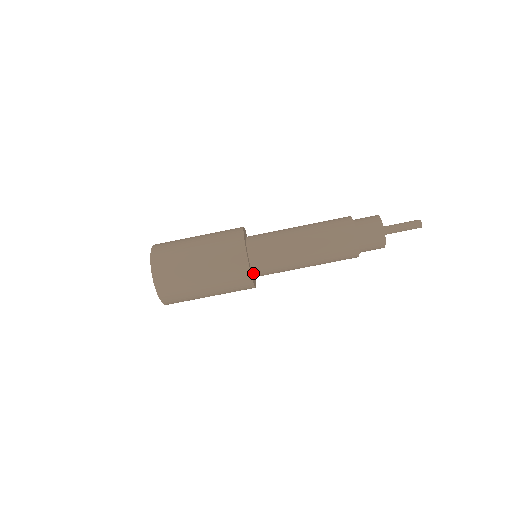
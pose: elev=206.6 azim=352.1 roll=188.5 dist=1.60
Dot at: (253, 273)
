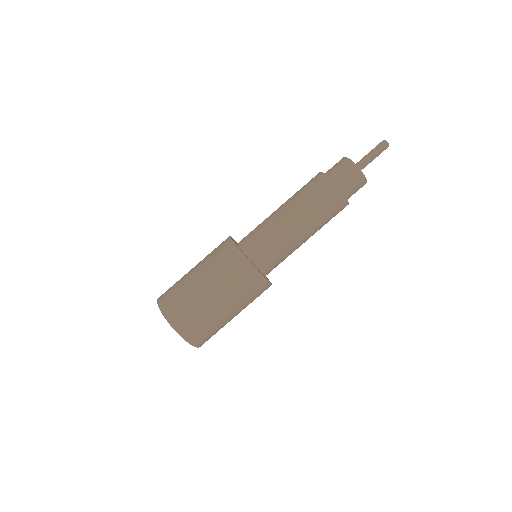
Dot at: (262, 272)
